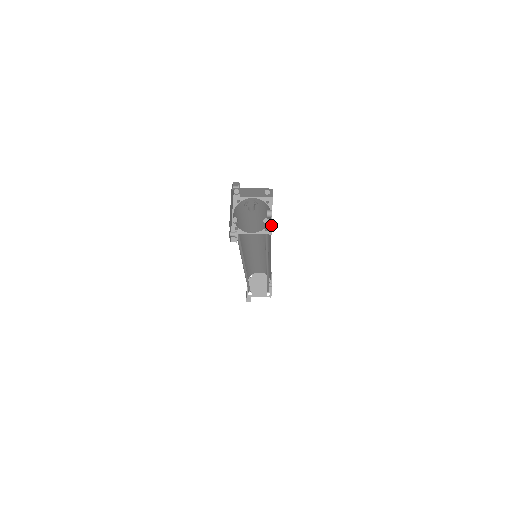
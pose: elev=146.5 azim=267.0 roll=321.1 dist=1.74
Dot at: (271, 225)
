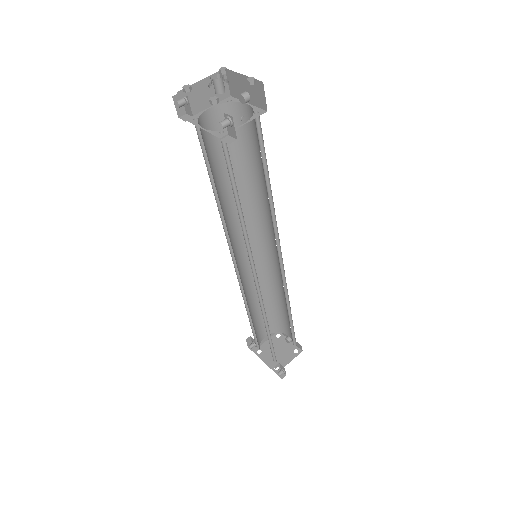
Dot at: (257, 108)
